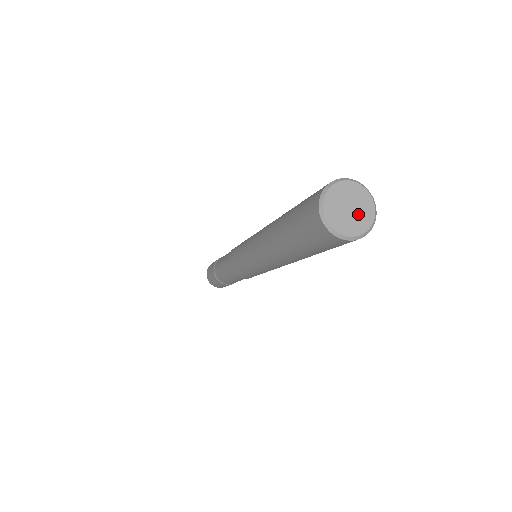
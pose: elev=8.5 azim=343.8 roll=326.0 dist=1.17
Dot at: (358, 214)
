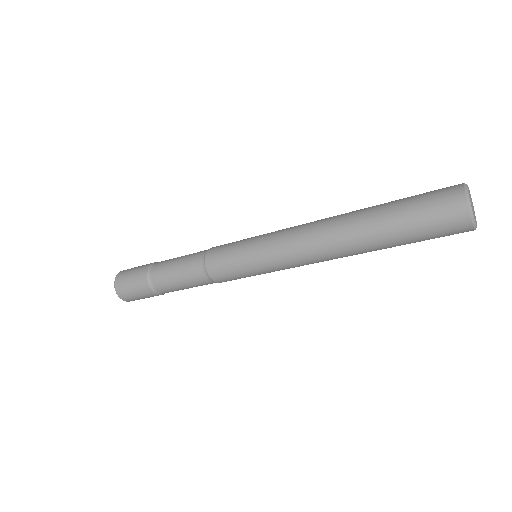
Dot at: (474, 214)
